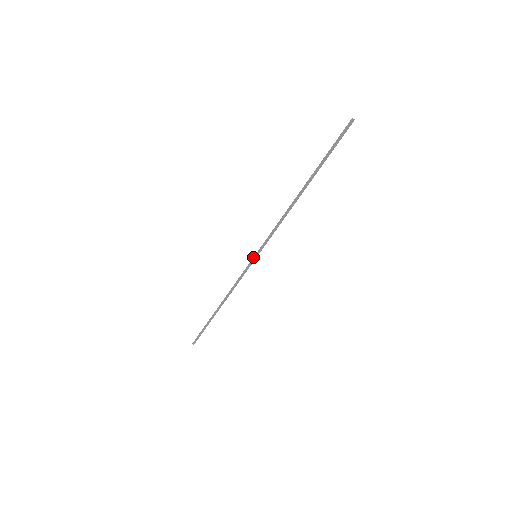
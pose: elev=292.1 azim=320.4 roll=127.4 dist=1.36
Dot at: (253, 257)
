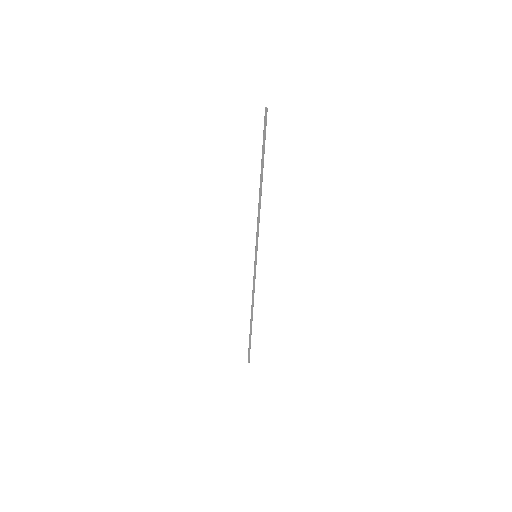
Dot at: occluded
